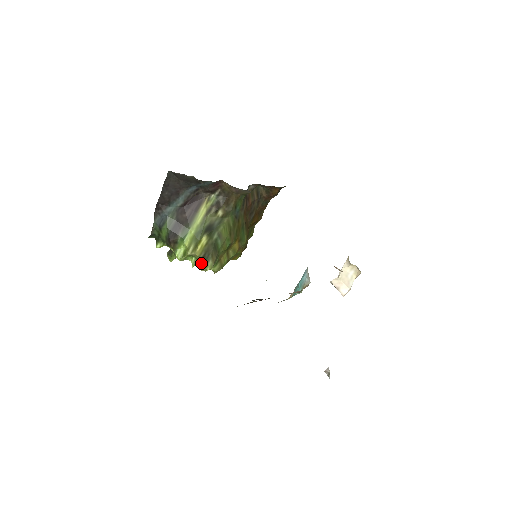
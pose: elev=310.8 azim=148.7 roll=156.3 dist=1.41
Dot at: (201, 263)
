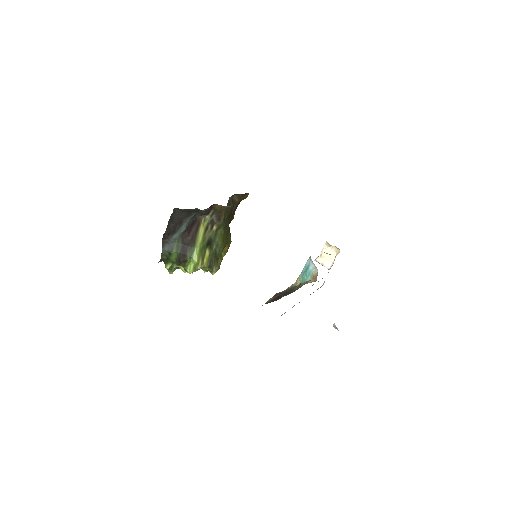
Dot at: occluded
